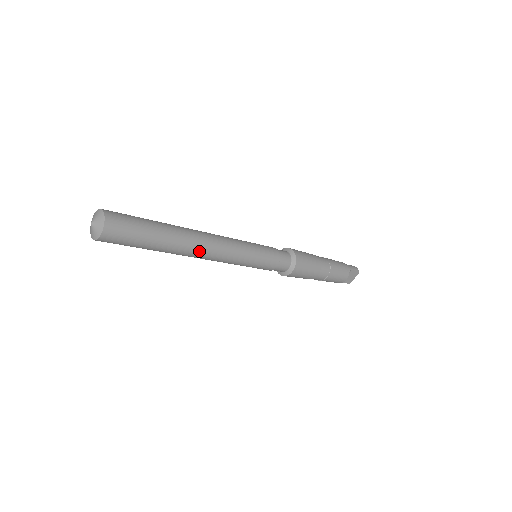
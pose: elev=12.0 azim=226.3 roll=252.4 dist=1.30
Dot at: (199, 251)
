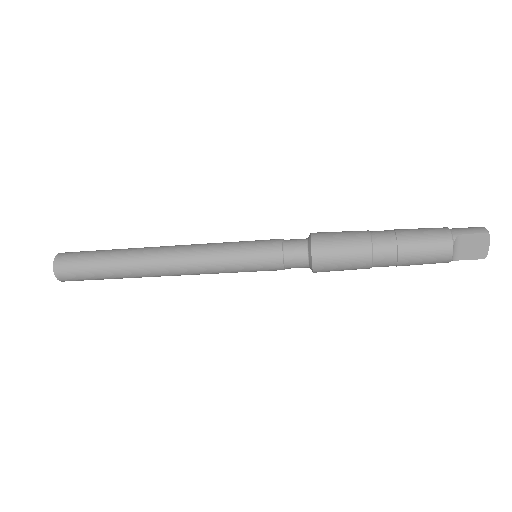
Dot at: (158, 267)
